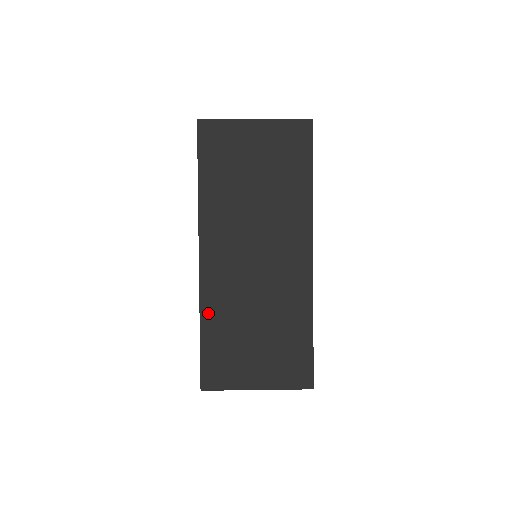
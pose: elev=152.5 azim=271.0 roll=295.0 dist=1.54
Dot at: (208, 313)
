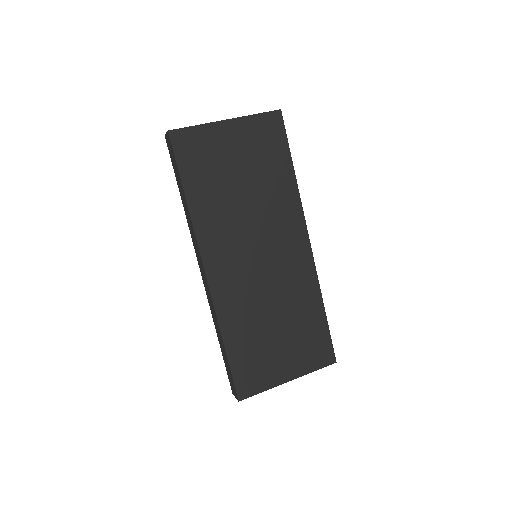
Dot at: (228, 325)
